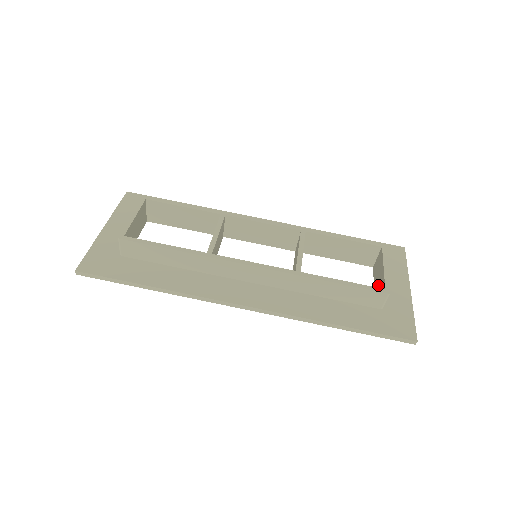
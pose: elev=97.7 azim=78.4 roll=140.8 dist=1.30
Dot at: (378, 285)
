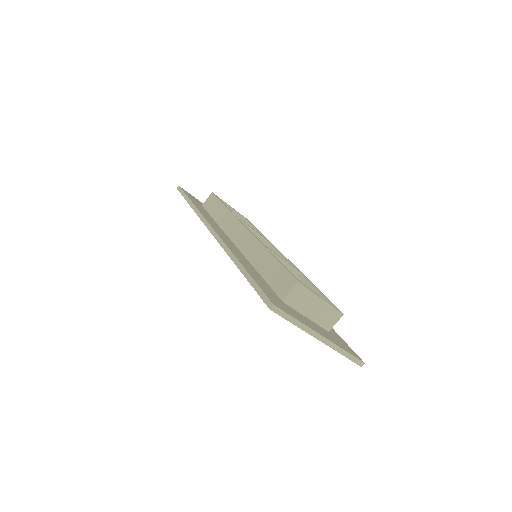
Dot at: occluded
